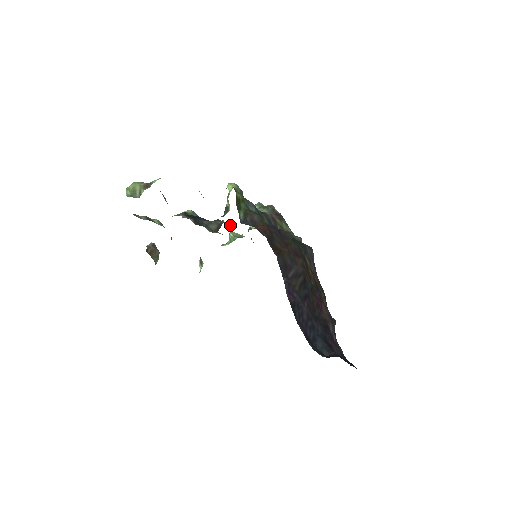
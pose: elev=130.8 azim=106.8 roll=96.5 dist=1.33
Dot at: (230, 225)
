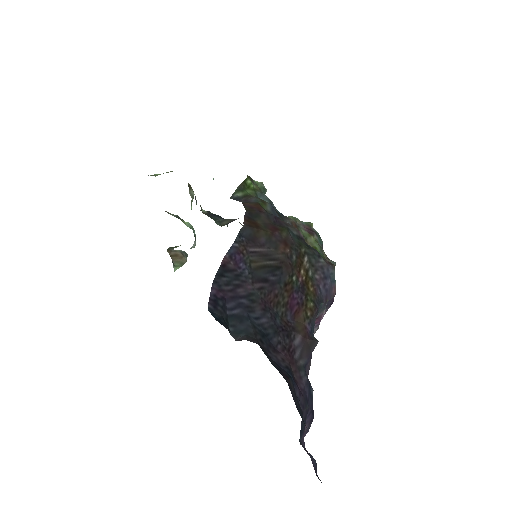
Dot at: occluded
